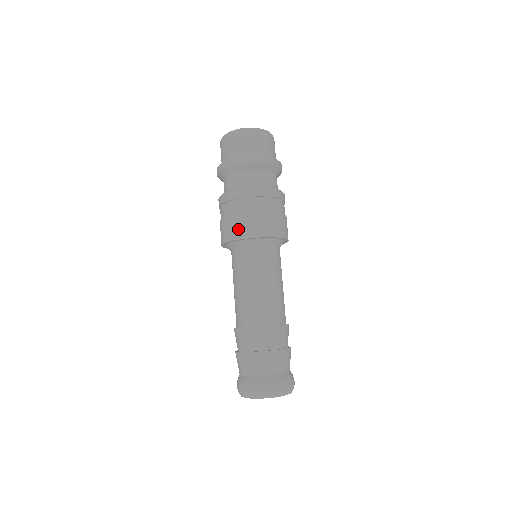
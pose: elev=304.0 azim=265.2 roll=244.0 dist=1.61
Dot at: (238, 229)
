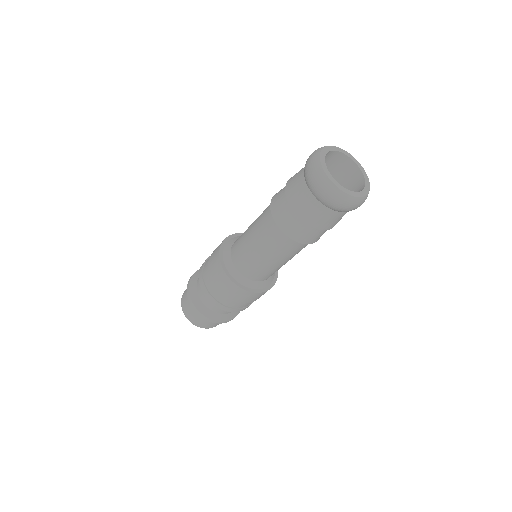
Dot at: occluded
